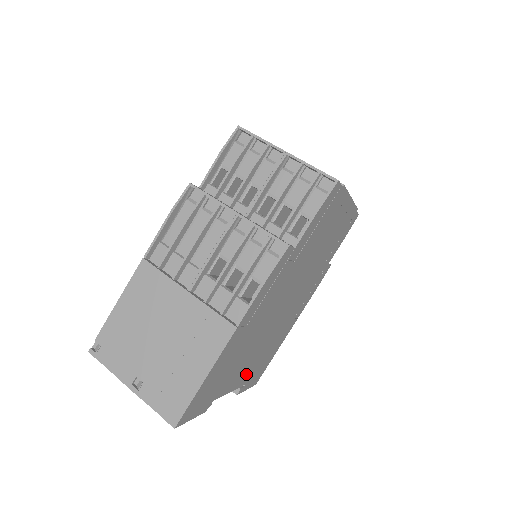
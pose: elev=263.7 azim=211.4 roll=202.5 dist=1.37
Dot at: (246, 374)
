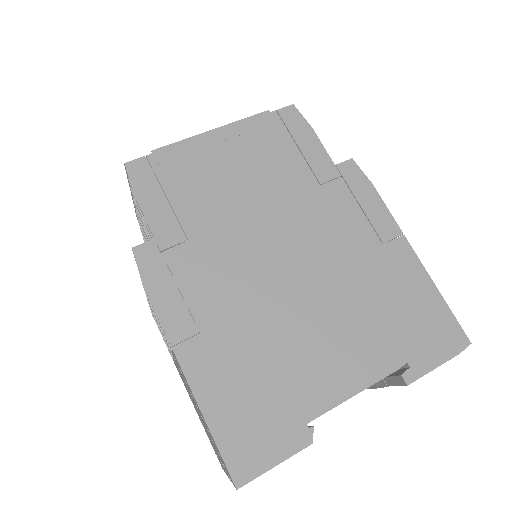
Dot at: (368, 356)
